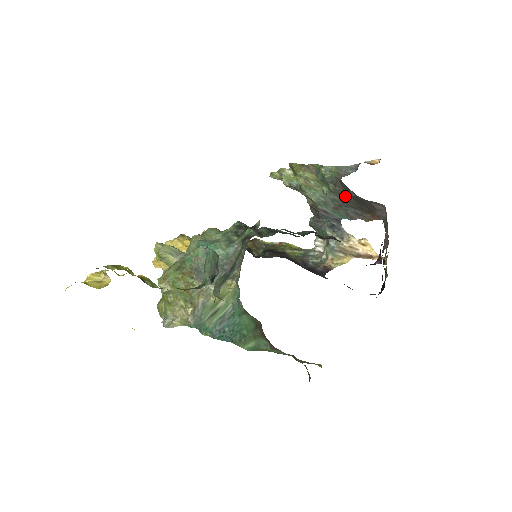
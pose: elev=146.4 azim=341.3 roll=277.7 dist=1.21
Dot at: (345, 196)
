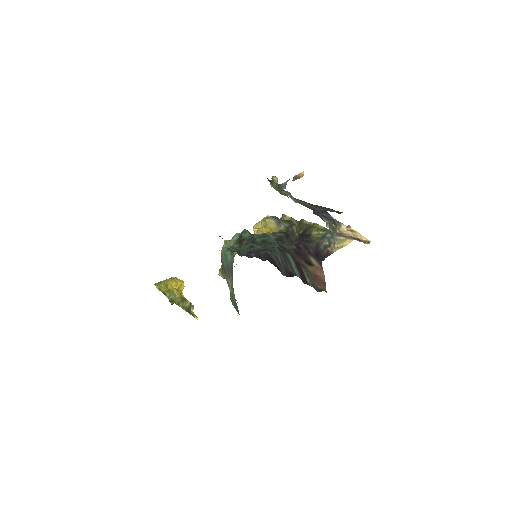
Dot at: occluded
